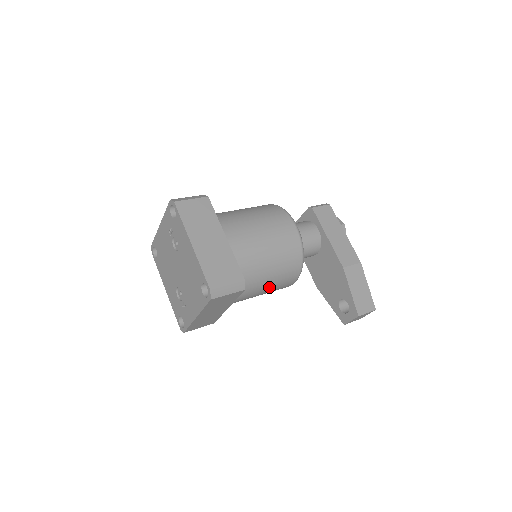
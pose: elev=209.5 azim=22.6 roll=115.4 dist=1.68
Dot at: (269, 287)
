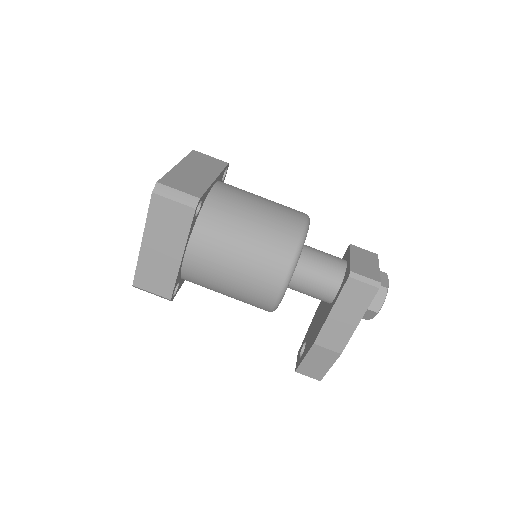
Dot at: occluded
